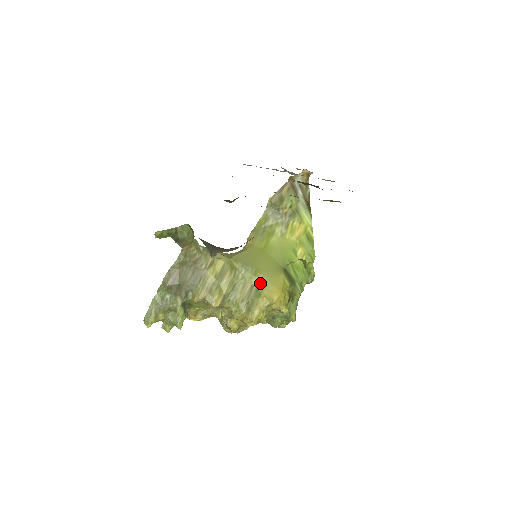
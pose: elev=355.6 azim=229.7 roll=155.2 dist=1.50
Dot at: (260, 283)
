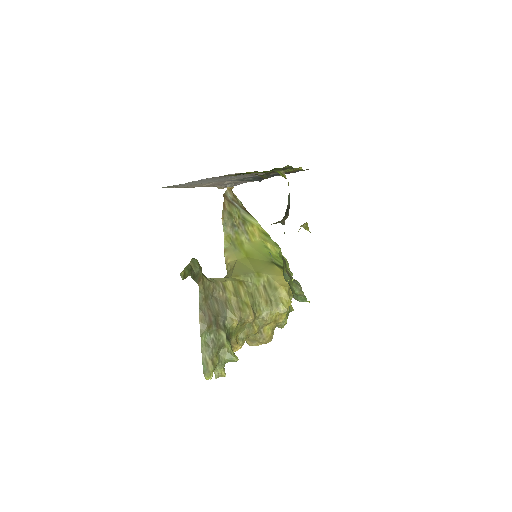
Dot at: (268, 280)
